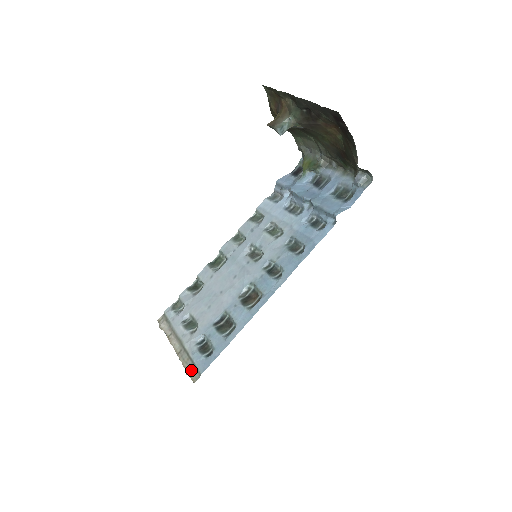
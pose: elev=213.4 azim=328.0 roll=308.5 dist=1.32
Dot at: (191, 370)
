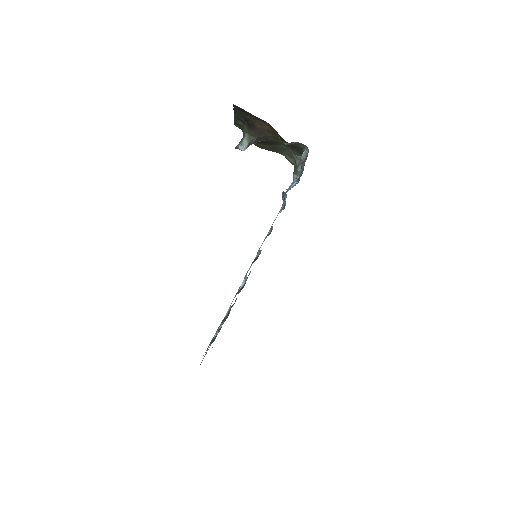
Dot at: occluded
